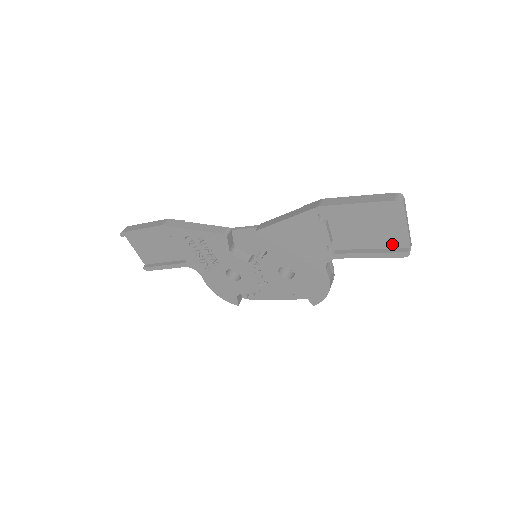
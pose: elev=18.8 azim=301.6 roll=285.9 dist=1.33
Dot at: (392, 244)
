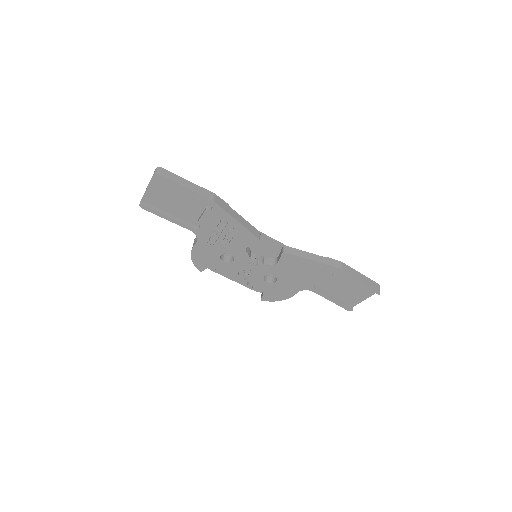
Dot at: (348, 301)
